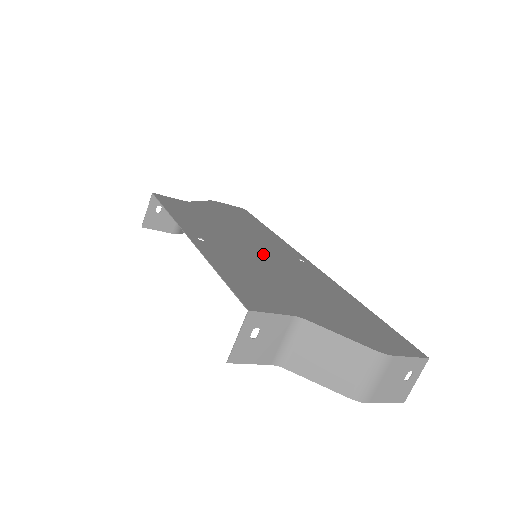
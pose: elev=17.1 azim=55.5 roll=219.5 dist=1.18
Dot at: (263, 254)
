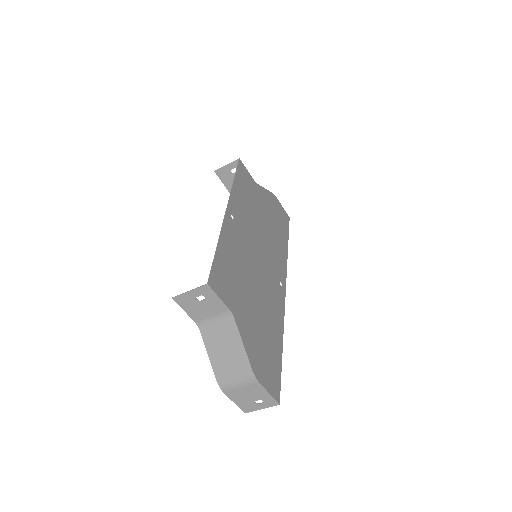
Dot at: (260, 259)
